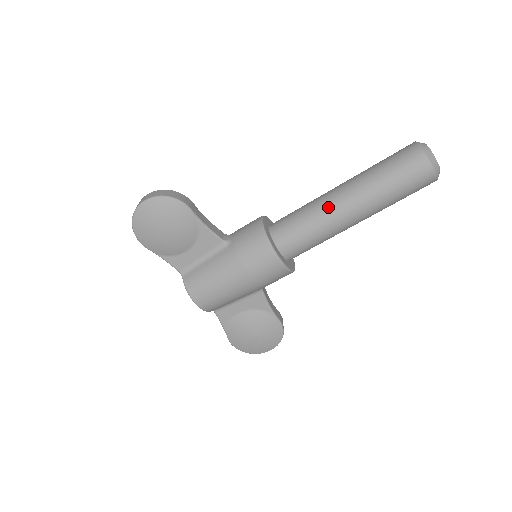
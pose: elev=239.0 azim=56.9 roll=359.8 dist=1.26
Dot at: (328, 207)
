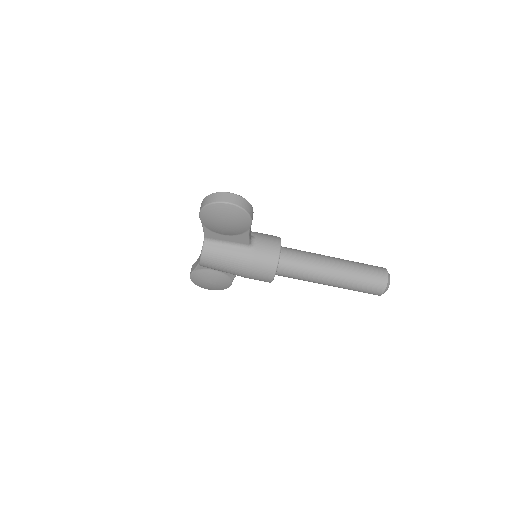
Dot at: (321, 272)
